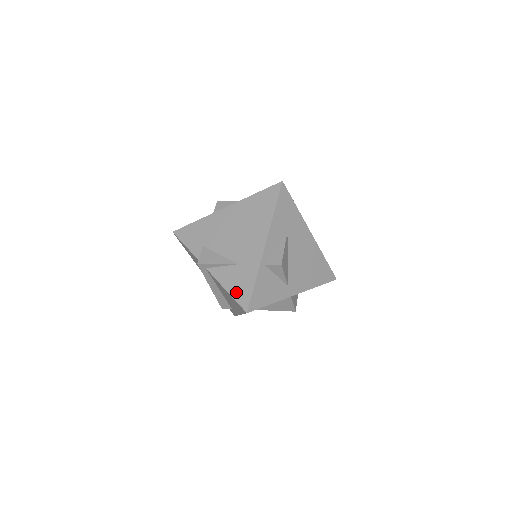
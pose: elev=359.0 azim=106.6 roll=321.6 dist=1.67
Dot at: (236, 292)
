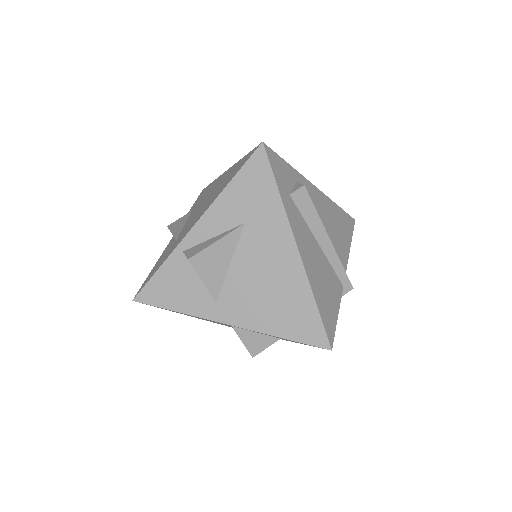
Dot at: (151, 272)
